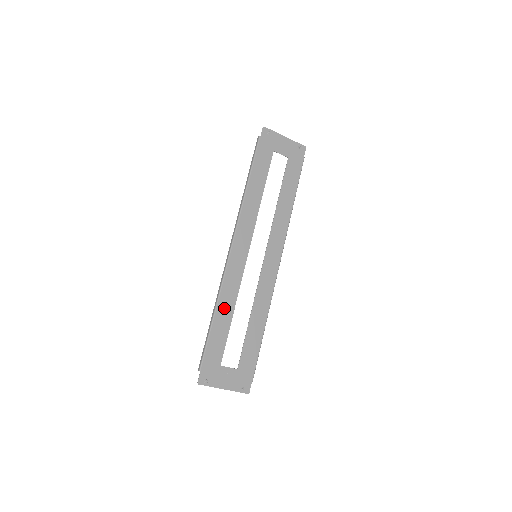
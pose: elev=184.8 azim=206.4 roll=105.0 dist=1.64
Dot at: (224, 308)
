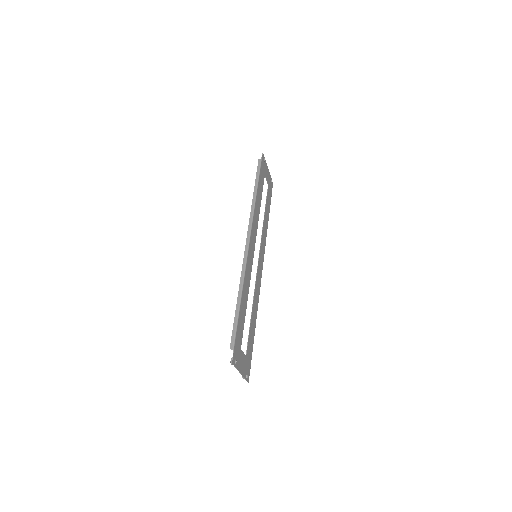
Dot at: (245, 294)
